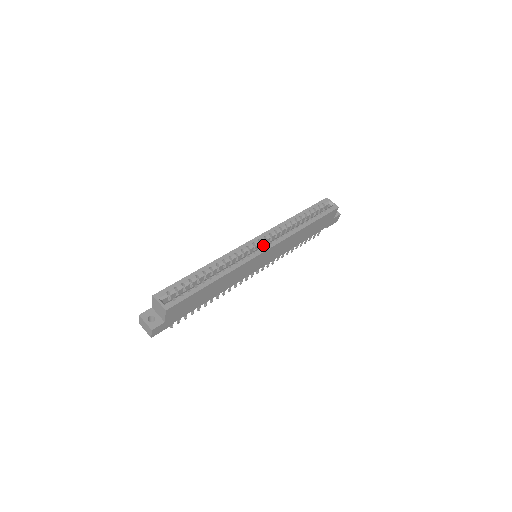
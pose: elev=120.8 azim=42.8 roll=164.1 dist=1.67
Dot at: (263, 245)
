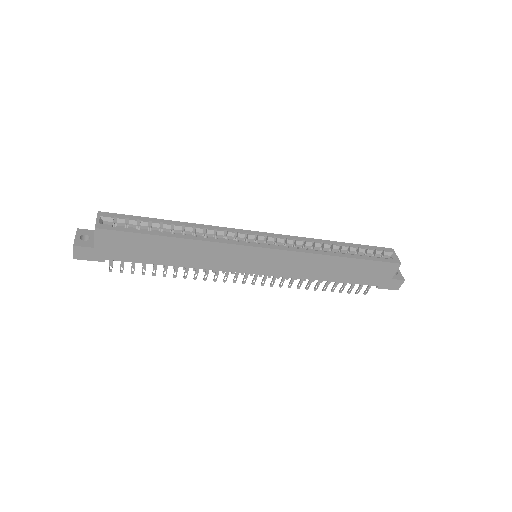
Dot at: occluded
